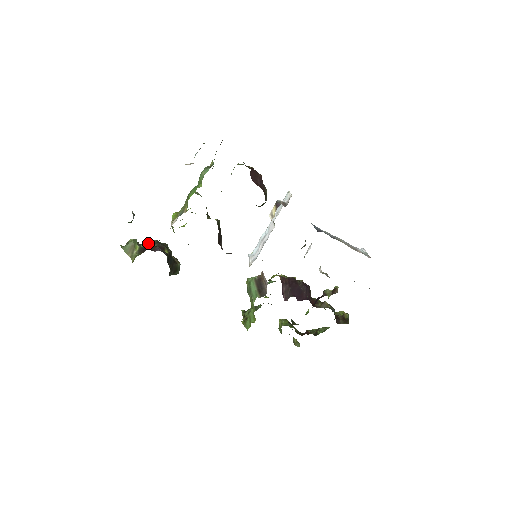
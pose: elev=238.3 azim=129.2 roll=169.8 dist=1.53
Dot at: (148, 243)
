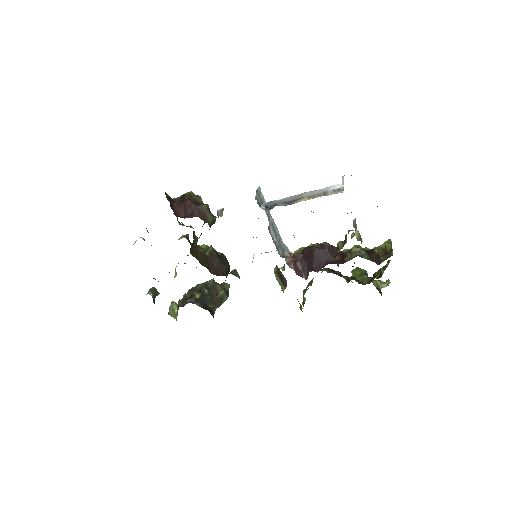
Dot at: occluded
